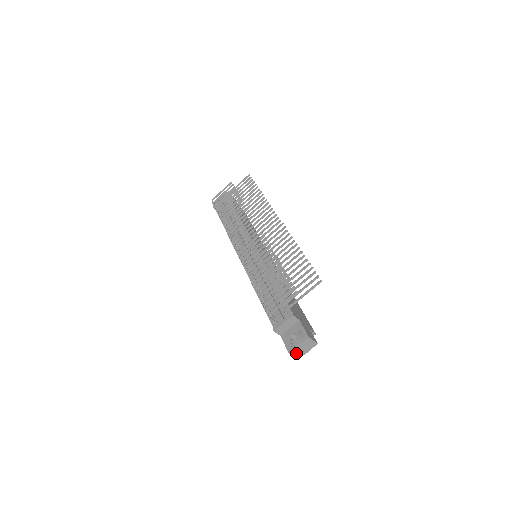
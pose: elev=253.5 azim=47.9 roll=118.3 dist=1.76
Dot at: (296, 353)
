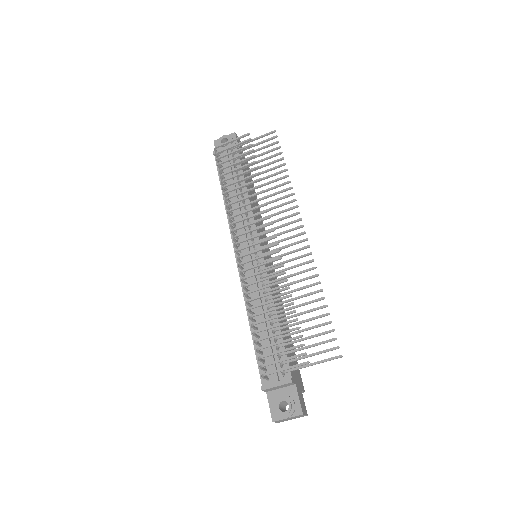
Dot at: (280, 421)
